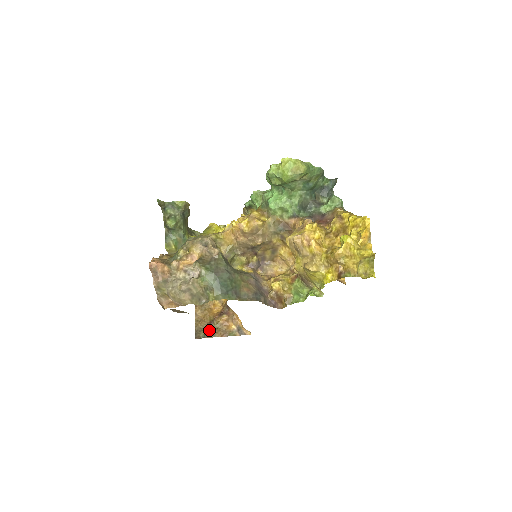
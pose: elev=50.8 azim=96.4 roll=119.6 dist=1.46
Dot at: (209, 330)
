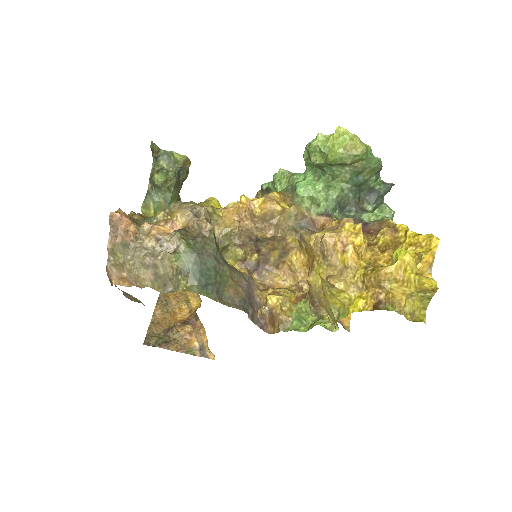
Dot at: (164, 338)
